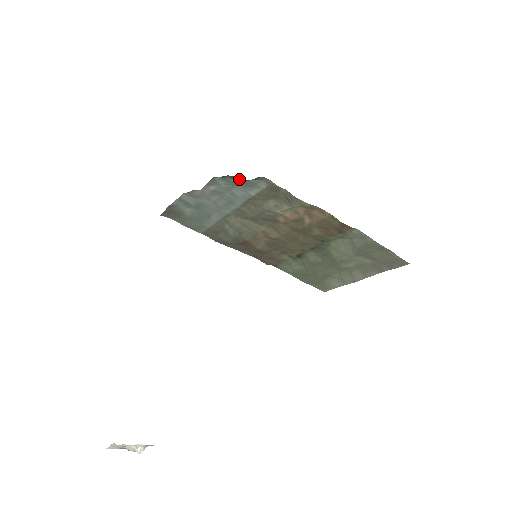
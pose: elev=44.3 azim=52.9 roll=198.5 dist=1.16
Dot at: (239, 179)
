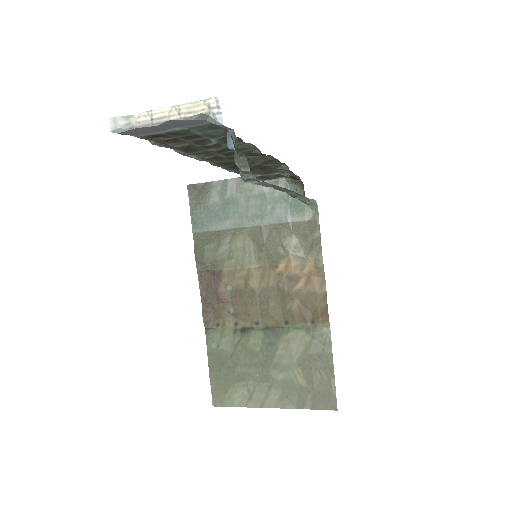
Dot at: occluded
